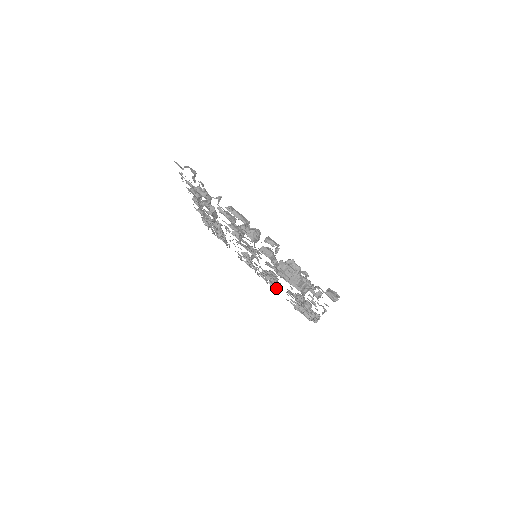
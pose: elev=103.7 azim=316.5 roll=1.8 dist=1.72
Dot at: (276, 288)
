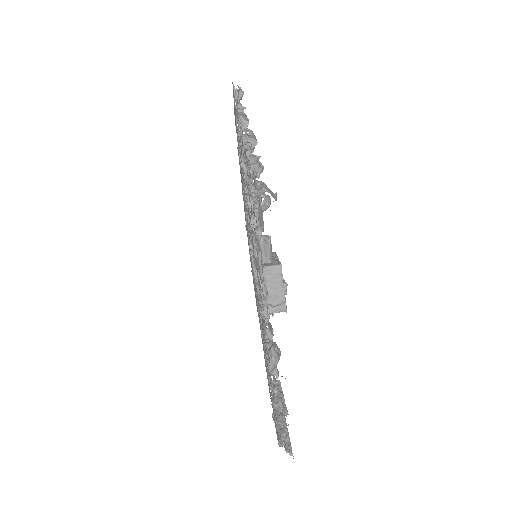
Dot at: occluded
